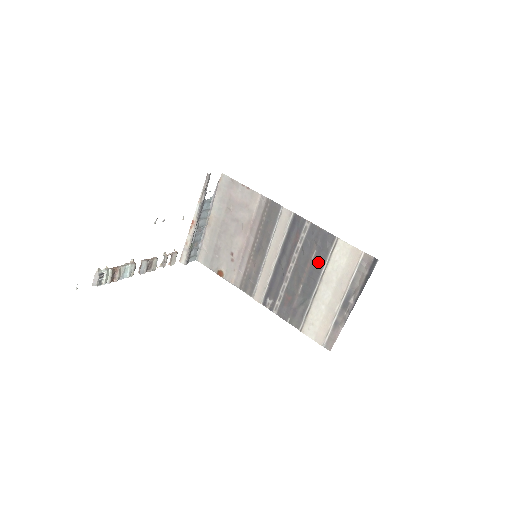
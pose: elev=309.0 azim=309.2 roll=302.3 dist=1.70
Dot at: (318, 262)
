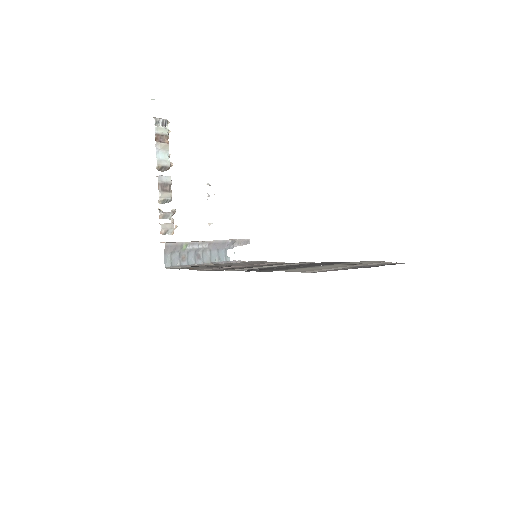
Dot at: occluded
